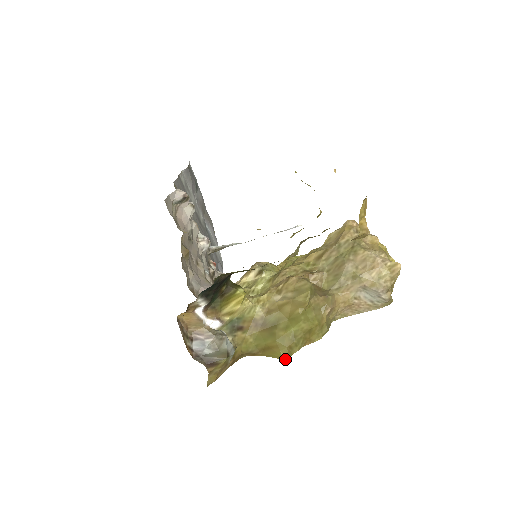
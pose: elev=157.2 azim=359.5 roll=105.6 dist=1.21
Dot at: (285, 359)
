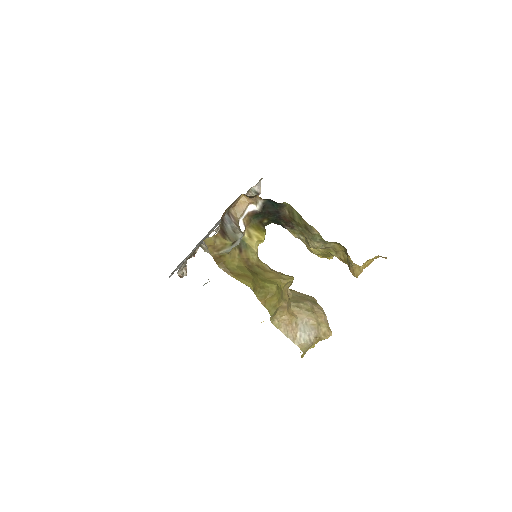
Dot at: (251, 287)
